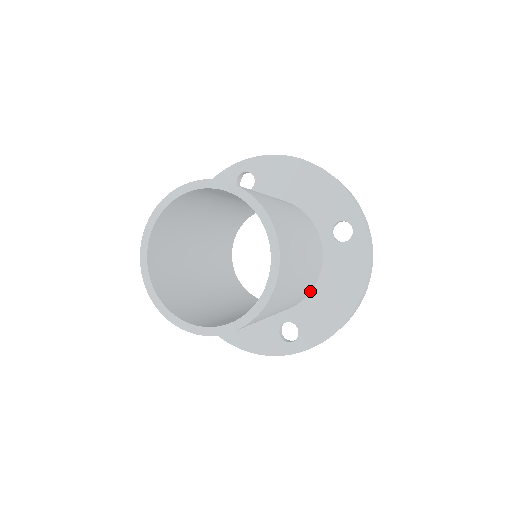
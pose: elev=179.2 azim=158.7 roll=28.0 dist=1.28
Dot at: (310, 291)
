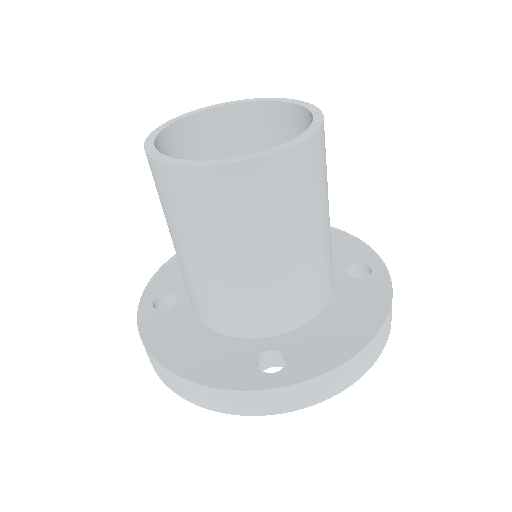
Dot at: (312, 316)
